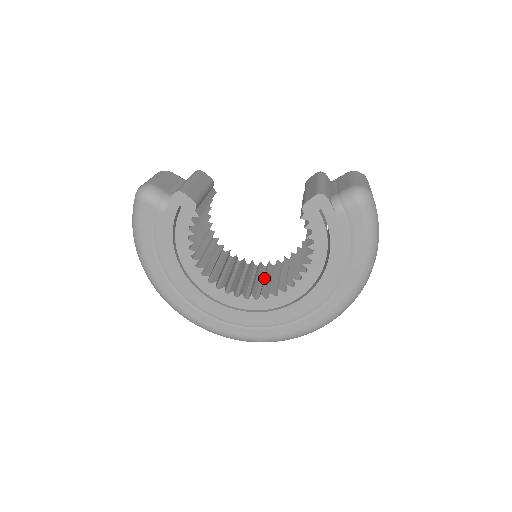
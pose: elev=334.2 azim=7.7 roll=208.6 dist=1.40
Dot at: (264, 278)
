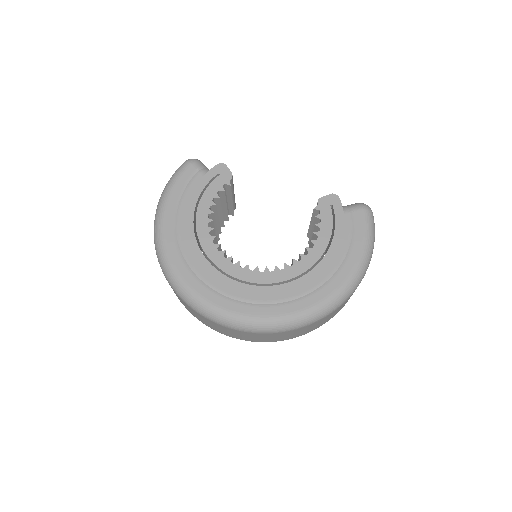
Dot at: occluded
